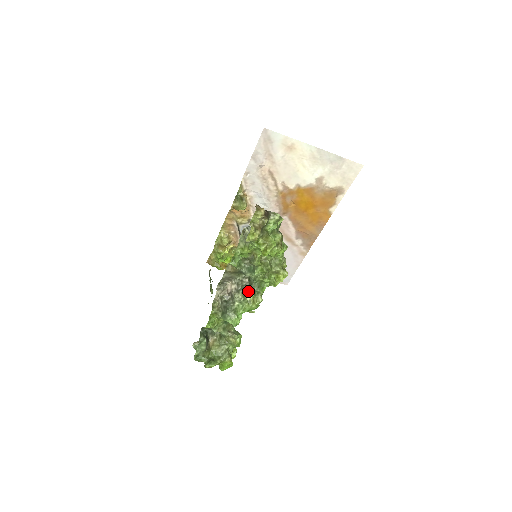
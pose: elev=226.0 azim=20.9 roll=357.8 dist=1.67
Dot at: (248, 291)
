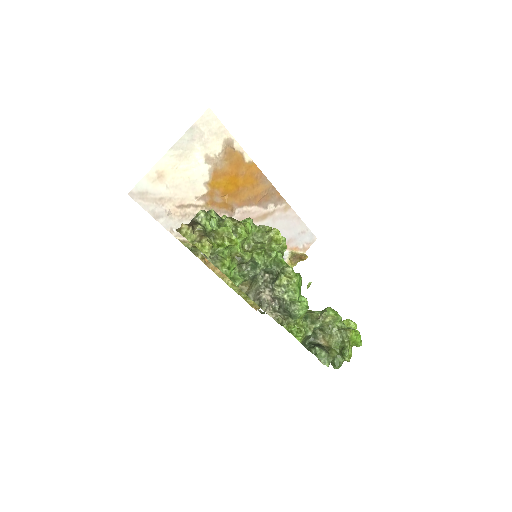
Dot at: (276, 279)
